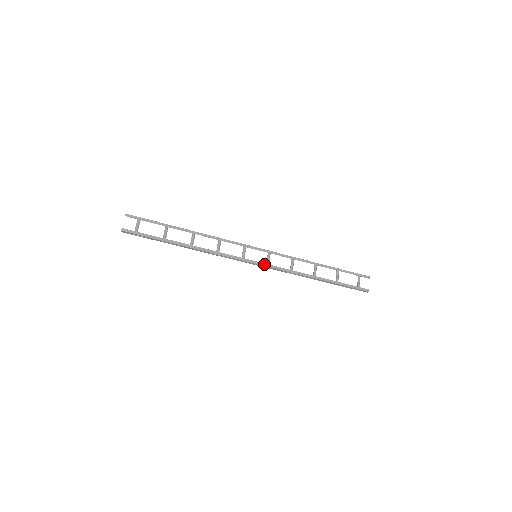
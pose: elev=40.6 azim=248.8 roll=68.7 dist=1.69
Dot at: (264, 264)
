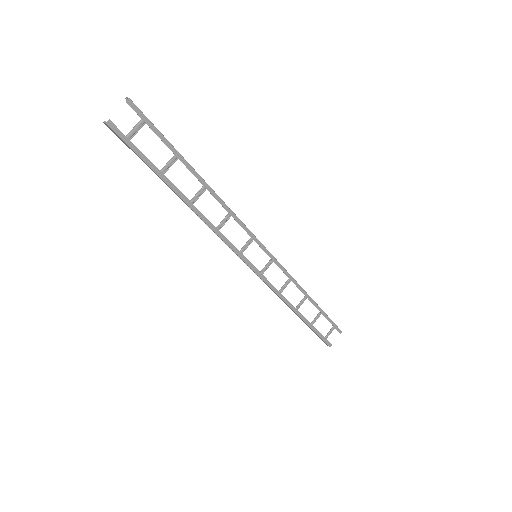
Dot at: (258, 271)
